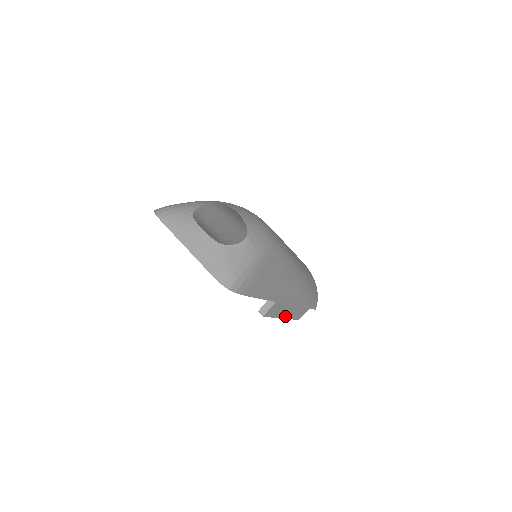
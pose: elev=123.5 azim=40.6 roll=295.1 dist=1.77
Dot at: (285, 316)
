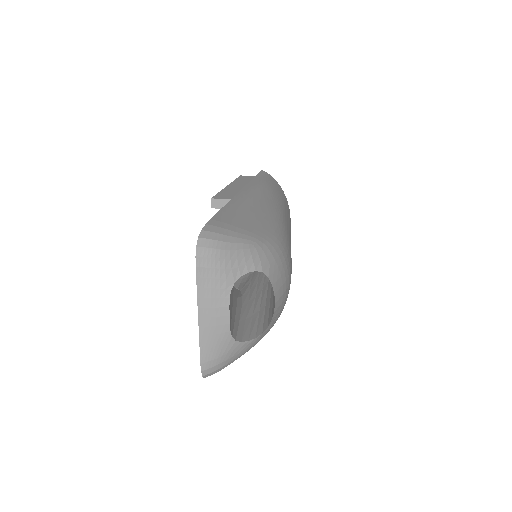
Dot at: occluded
